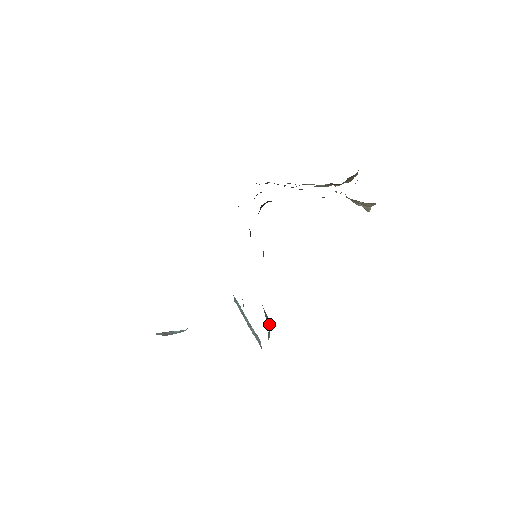
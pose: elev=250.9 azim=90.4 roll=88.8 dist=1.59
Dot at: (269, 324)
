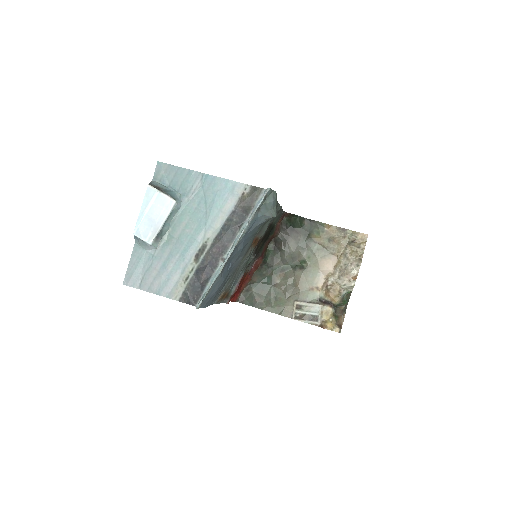
Dot at: occluded
